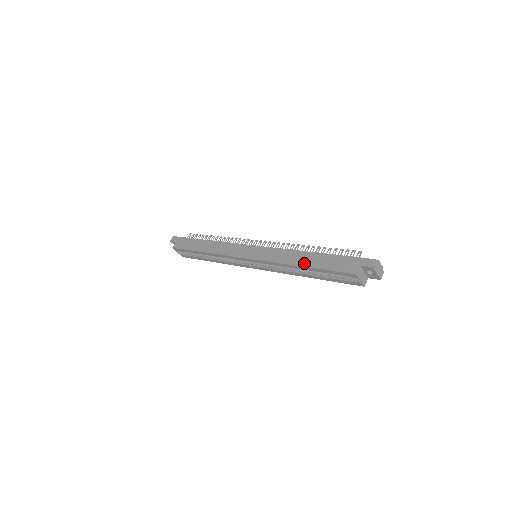
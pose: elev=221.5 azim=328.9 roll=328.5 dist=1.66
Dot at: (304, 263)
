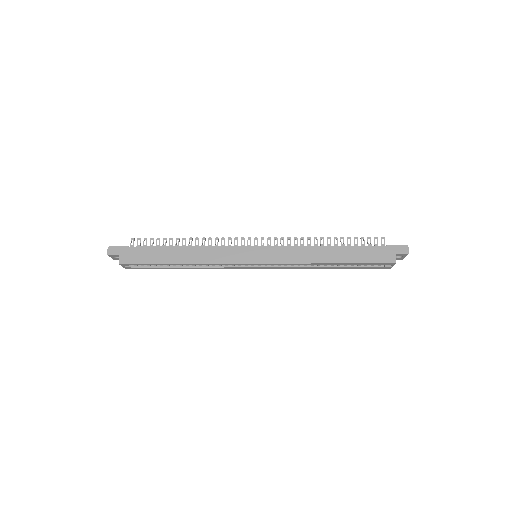
Dot at: (334, 259)
